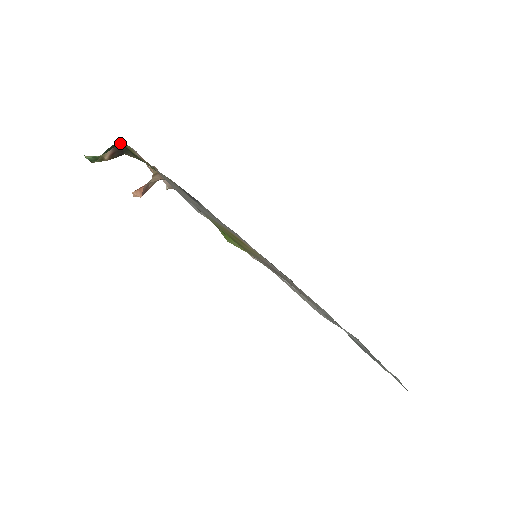
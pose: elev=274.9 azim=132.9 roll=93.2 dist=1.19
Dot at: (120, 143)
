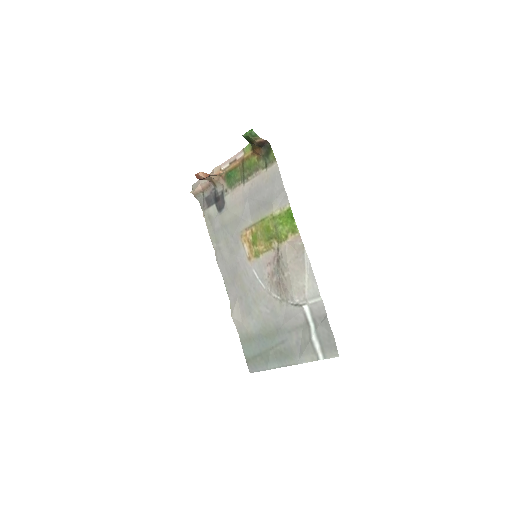
Dot at: occluded
